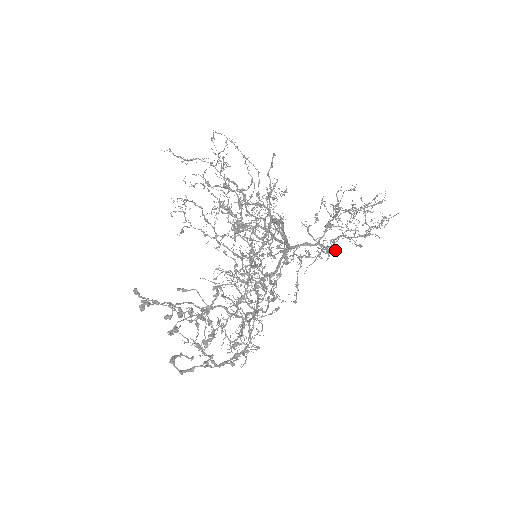
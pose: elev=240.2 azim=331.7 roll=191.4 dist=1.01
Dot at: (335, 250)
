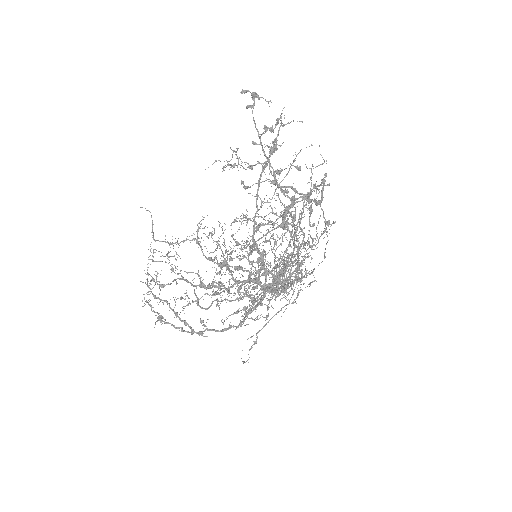
Dot at: occluded
